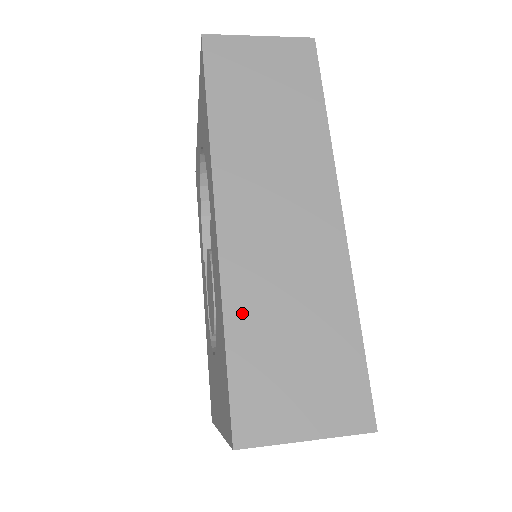
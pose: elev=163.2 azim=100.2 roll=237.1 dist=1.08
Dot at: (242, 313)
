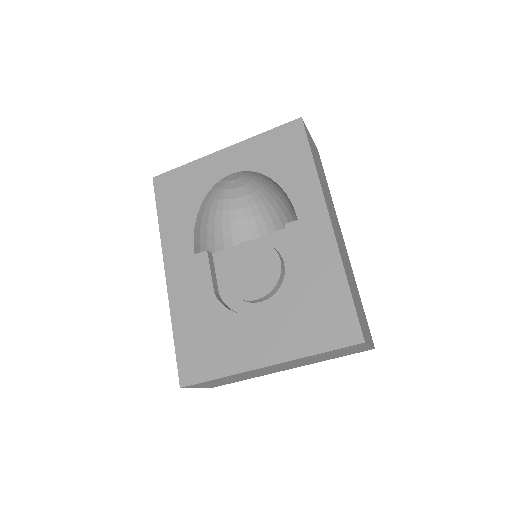
Dot at: (347, 275)
